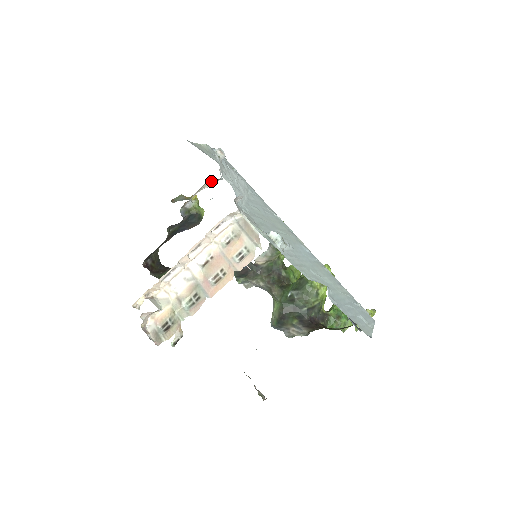
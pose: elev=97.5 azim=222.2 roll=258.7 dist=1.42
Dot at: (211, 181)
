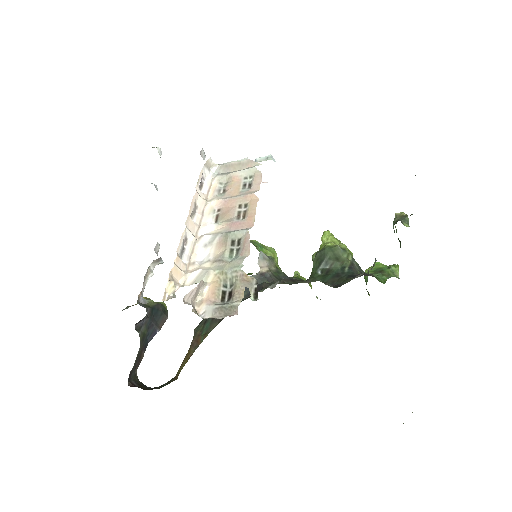
Dot at: (153, 267)
